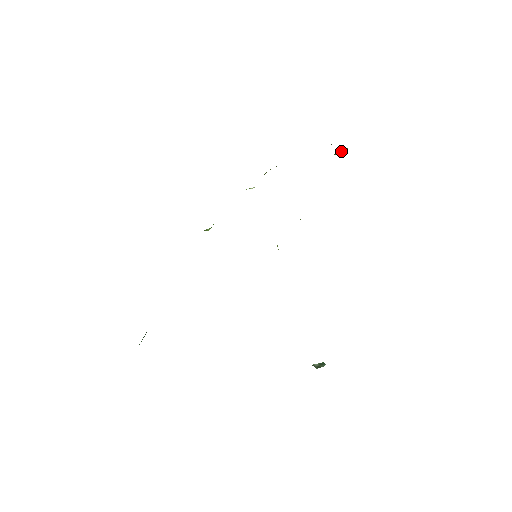
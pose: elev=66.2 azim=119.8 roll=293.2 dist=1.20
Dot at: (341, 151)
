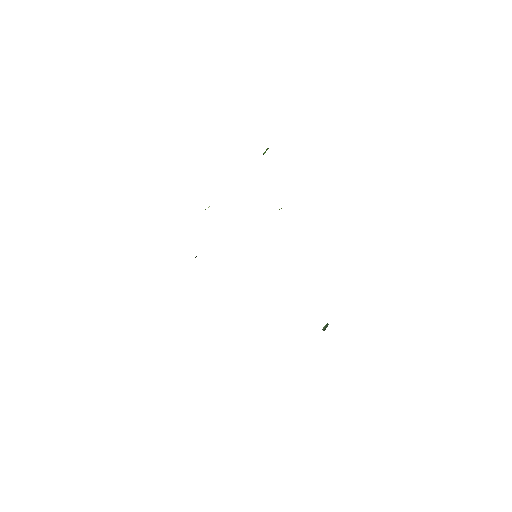
Dot at: (265, 152)
